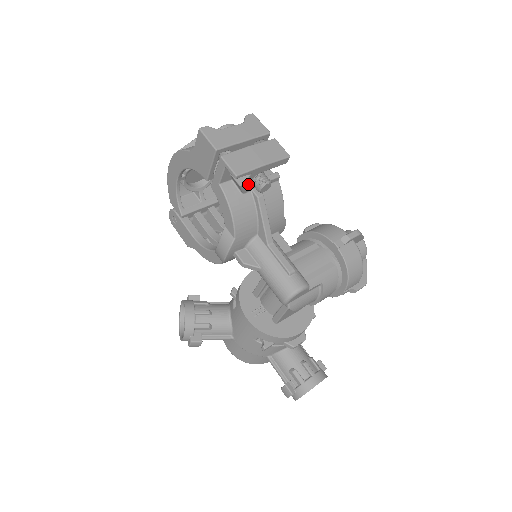
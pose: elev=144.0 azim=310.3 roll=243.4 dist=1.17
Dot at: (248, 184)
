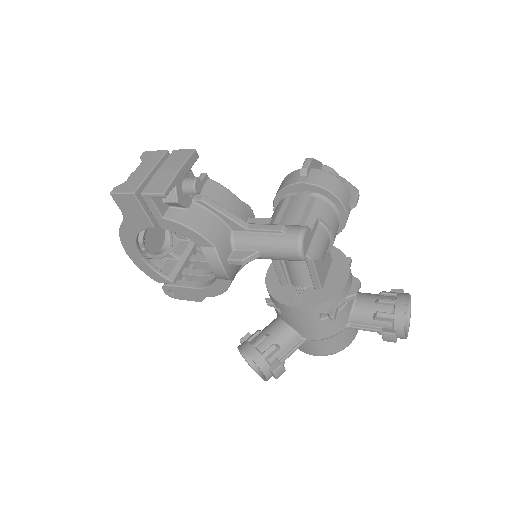
Dot at: (183, 196)
